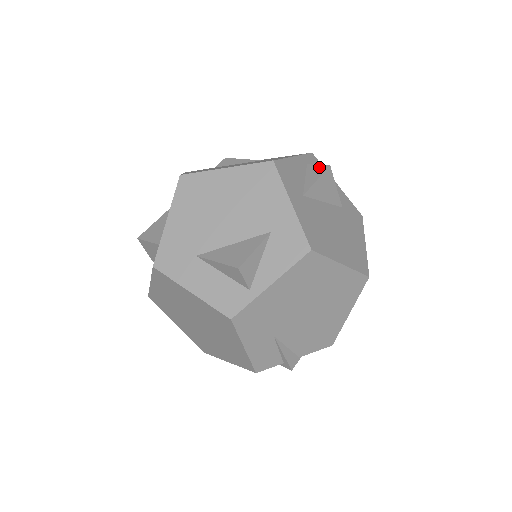
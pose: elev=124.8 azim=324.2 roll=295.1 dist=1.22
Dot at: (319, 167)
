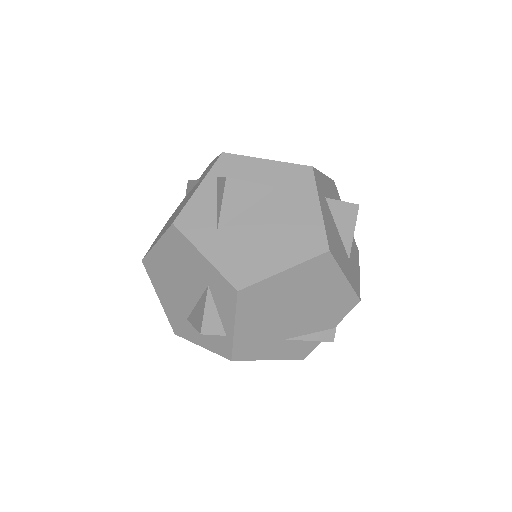
Dot at: (221, 182)
